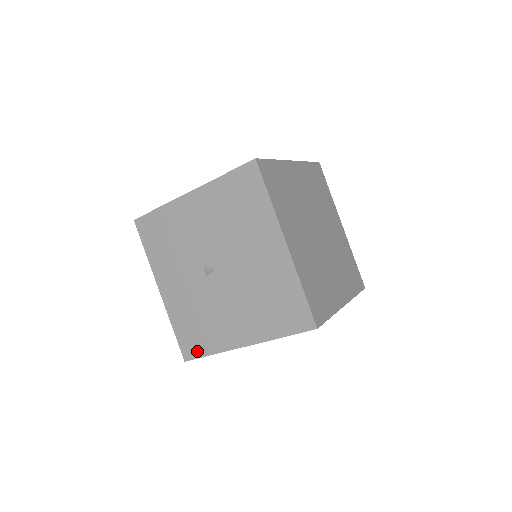
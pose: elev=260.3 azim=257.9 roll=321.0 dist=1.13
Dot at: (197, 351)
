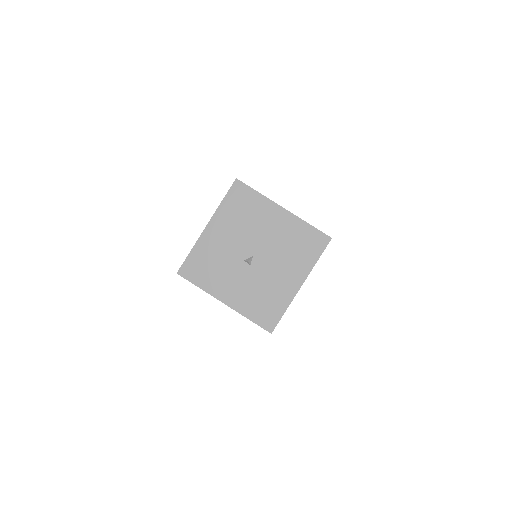
Dot at: (275, 318)
